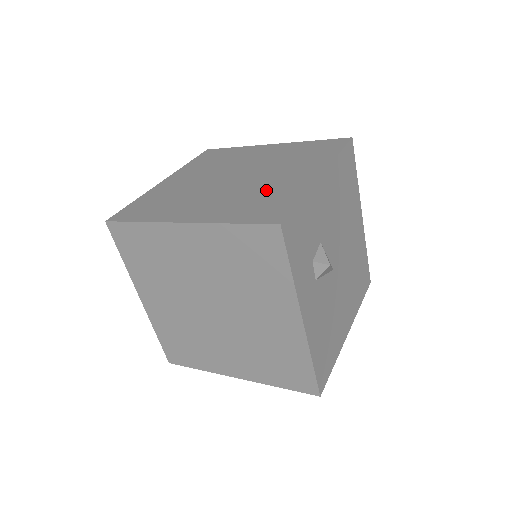
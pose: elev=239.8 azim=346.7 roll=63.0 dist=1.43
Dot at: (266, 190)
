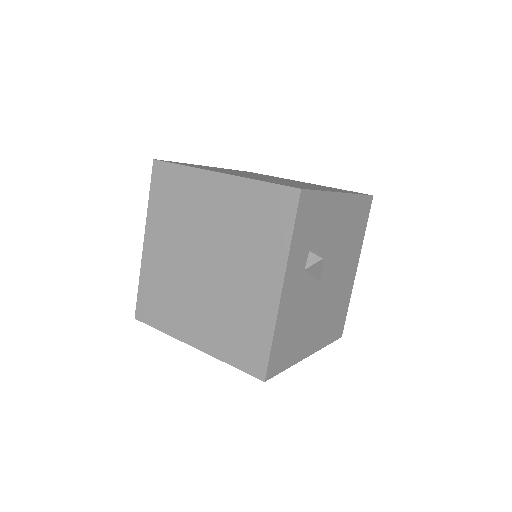
Dot at: (294, 184)
